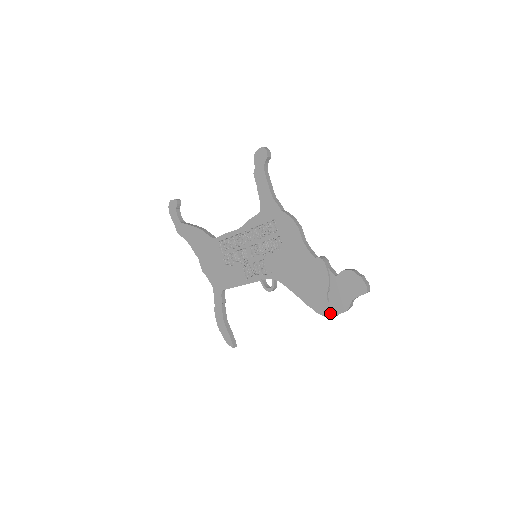
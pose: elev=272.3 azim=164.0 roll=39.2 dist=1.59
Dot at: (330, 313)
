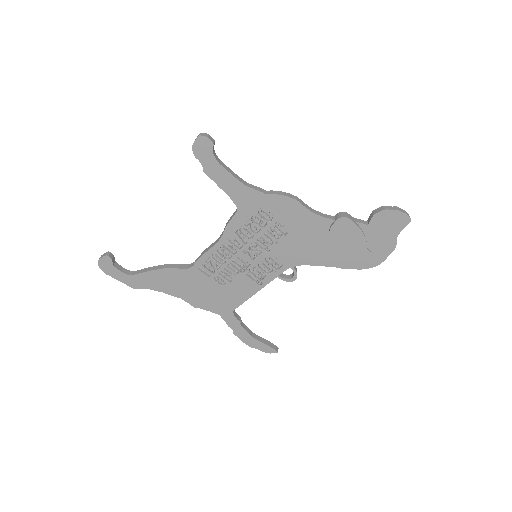
Dot at: (377, 261)
